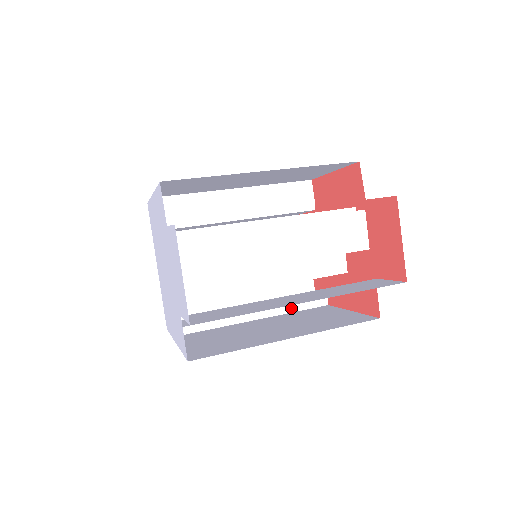
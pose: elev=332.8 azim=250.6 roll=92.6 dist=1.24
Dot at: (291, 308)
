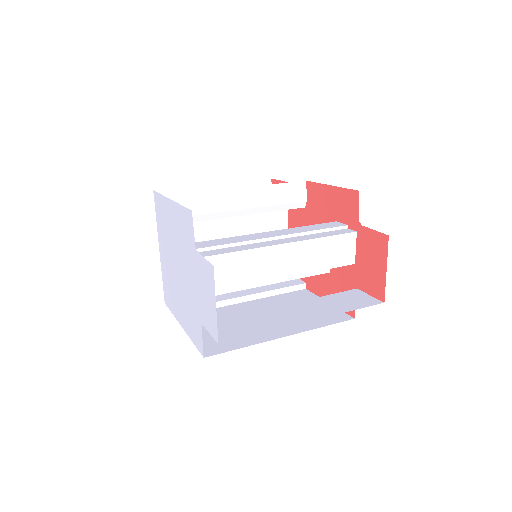
Dot at: (276, 292)
